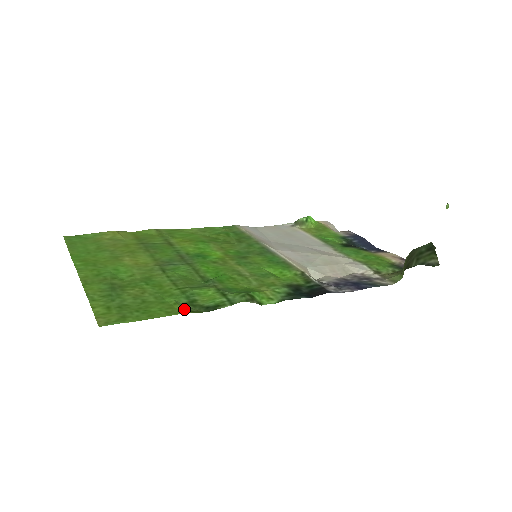
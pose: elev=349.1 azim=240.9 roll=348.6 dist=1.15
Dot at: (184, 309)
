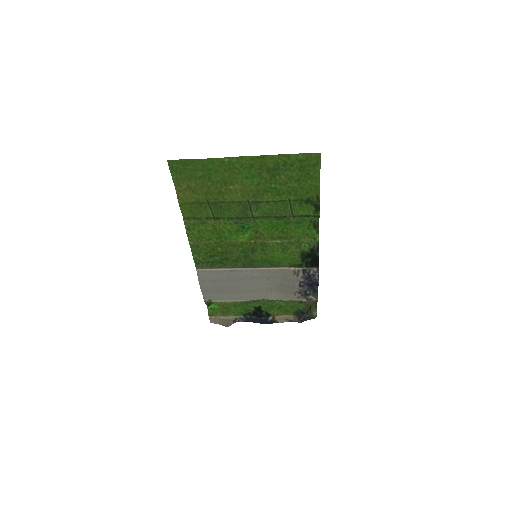
Dot at: (315, 194)
